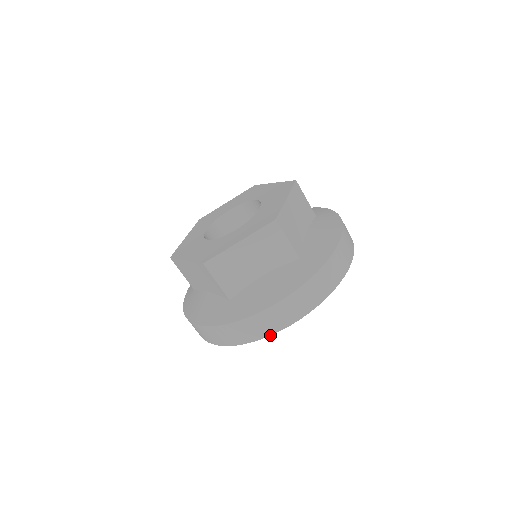
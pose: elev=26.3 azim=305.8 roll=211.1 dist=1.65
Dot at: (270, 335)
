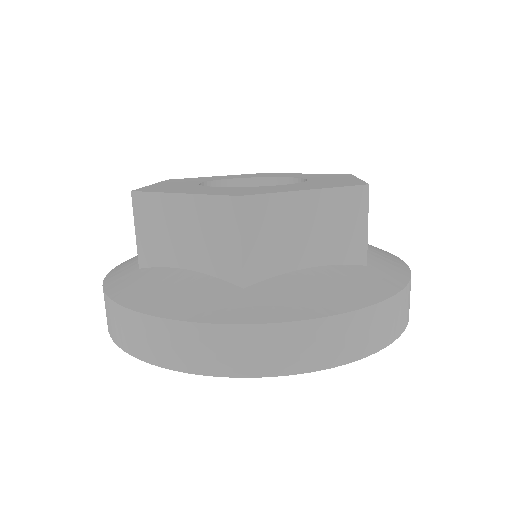
Dot at: (126, 351)
